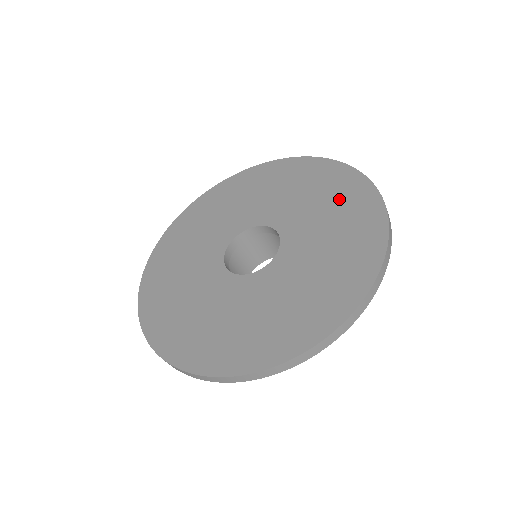
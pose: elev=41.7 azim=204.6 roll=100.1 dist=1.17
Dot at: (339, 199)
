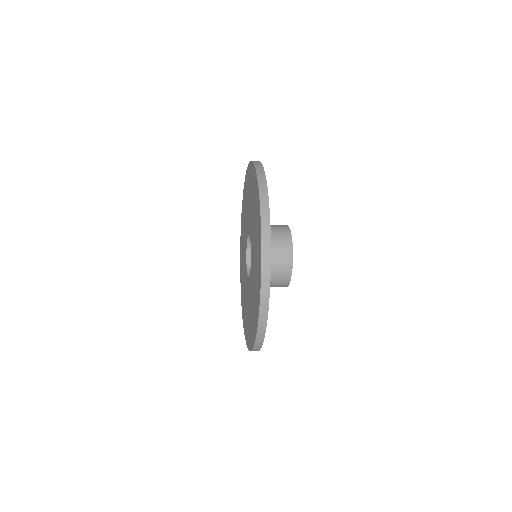
Dot at: (254, 201)
